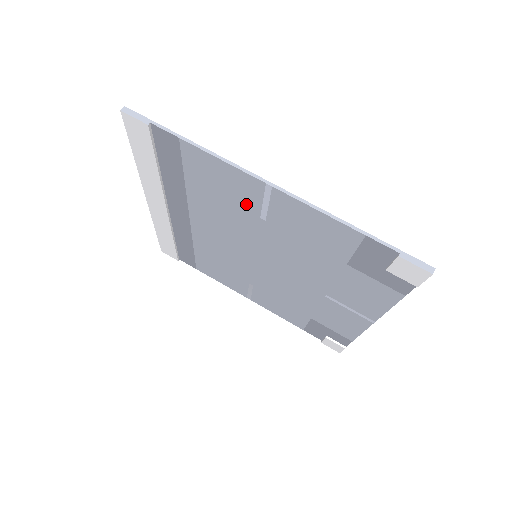
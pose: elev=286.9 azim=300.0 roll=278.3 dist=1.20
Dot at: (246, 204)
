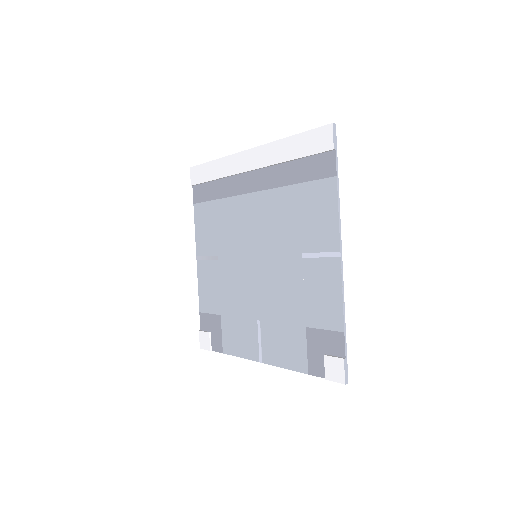
Dot at: (308, 239)
